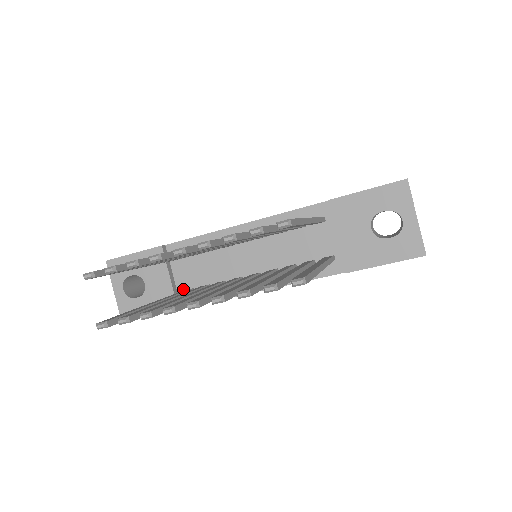
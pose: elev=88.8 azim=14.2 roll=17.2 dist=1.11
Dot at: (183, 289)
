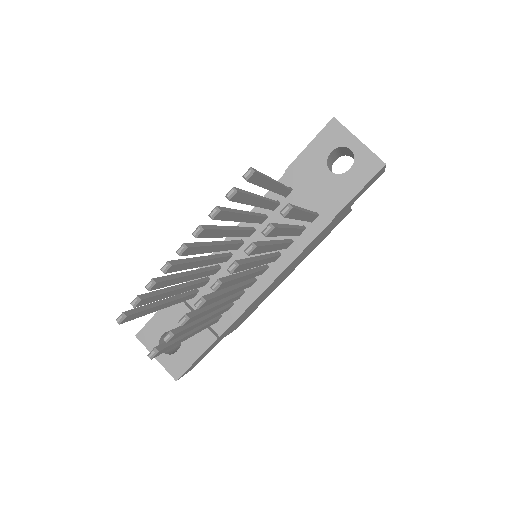
Dot at: occluded
